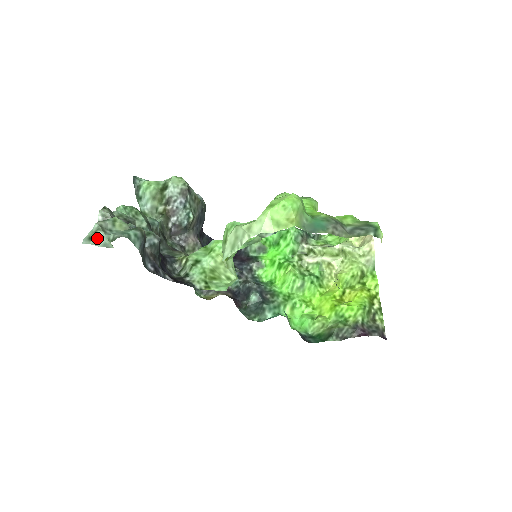
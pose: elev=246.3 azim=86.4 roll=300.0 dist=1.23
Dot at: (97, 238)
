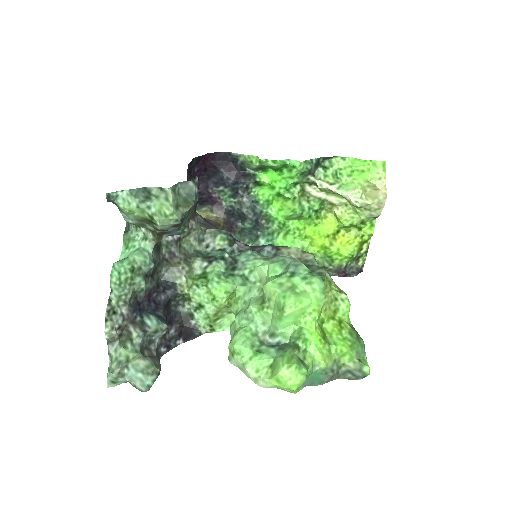
Dot at: (119, 381)
